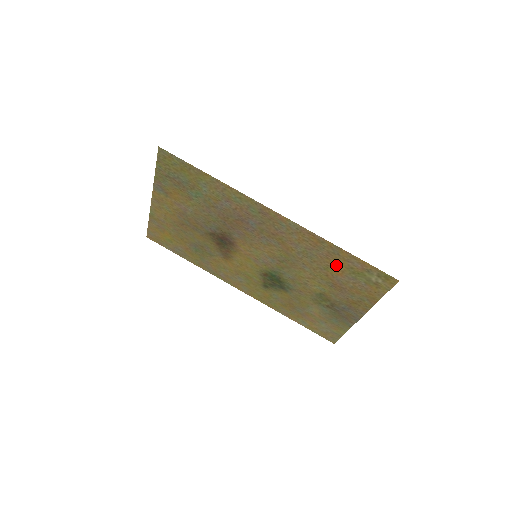
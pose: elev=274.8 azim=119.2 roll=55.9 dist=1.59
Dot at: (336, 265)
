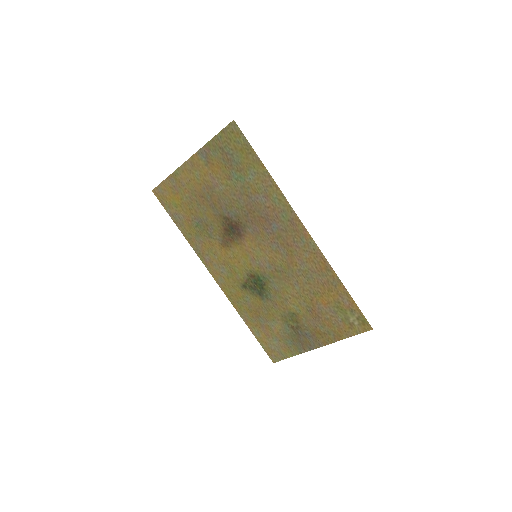
Dot at: (327, 294)
